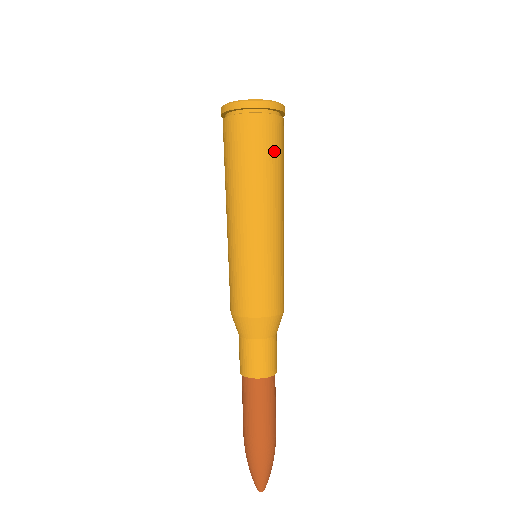
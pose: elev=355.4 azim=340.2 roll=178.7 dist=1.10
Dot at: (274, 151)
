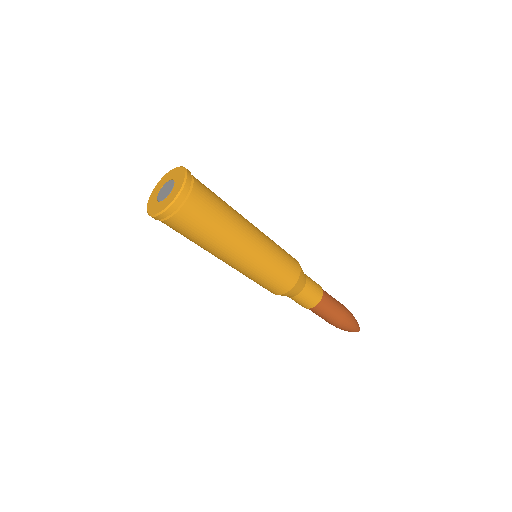
Dot at: (215, 206)
